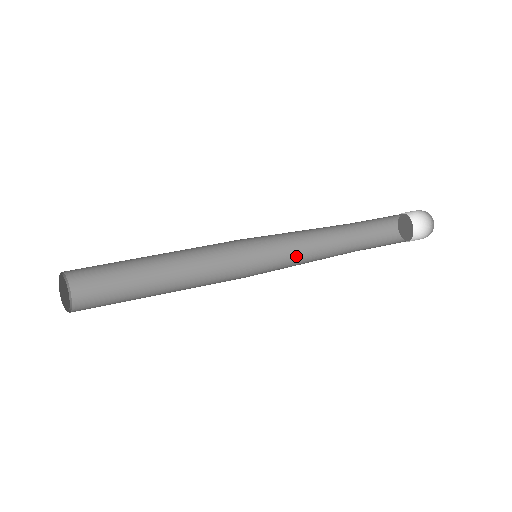
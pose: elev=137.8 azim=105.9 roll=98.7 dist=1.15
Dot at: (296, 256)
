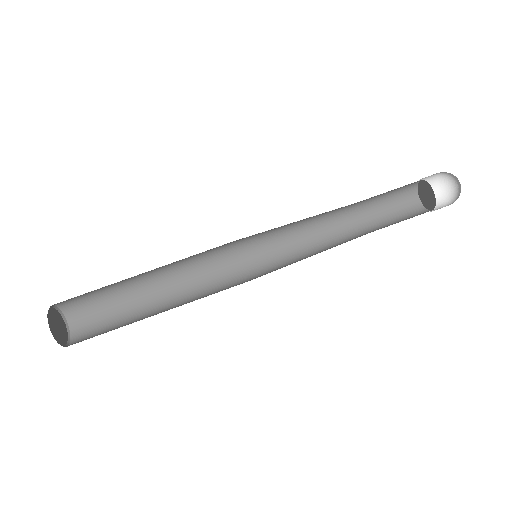
Dot at: (302, 246)
